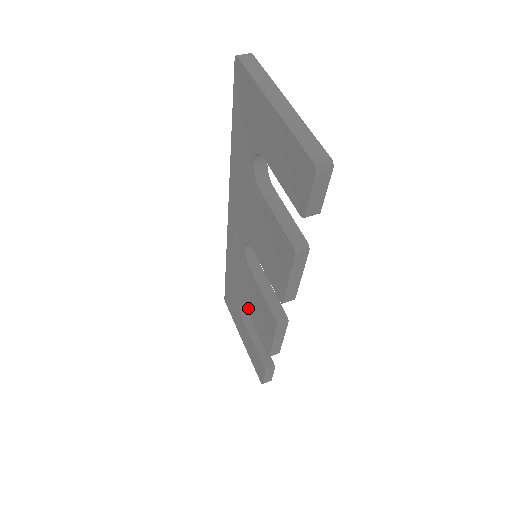
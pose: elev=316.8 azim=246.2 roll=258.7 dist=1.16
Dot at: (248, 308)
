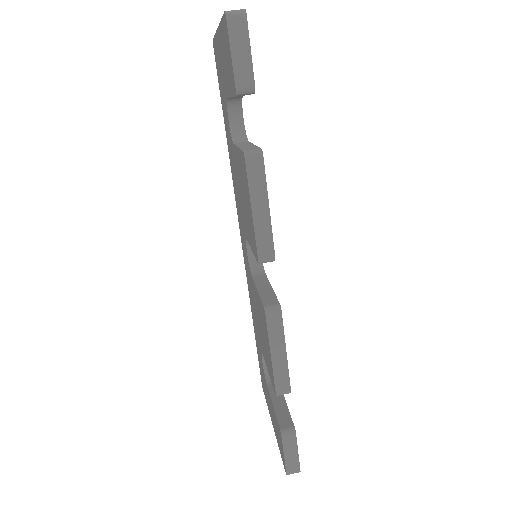
Dot at: (262, 347)
